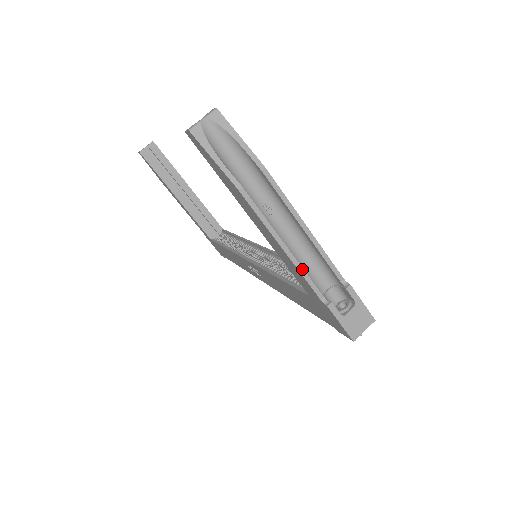
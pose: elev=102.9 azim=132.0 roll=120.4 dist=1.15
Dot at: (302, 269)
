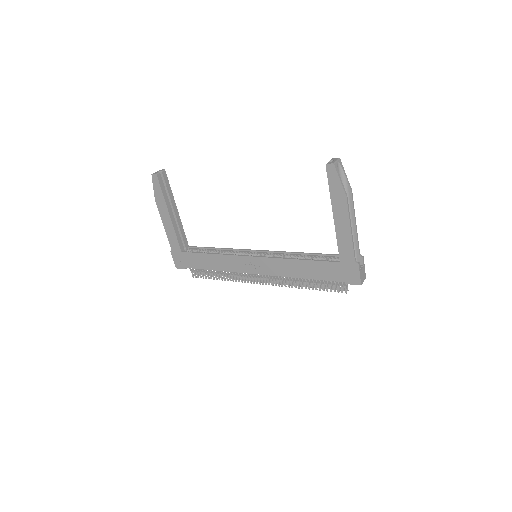
Dot at: (353, 243)
